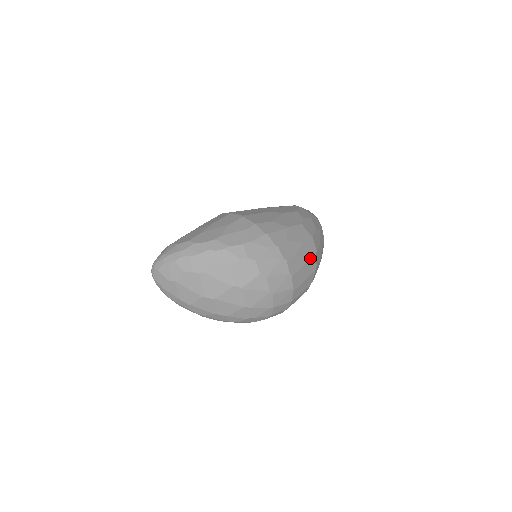
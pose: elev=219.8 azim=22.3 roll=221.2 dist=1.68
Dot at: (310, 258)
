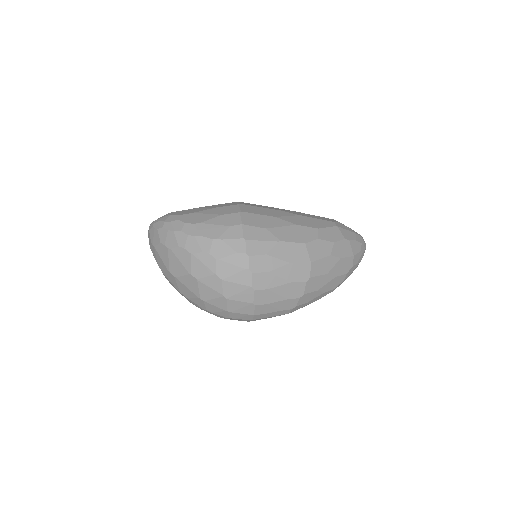
Dot at: (294, 282)
